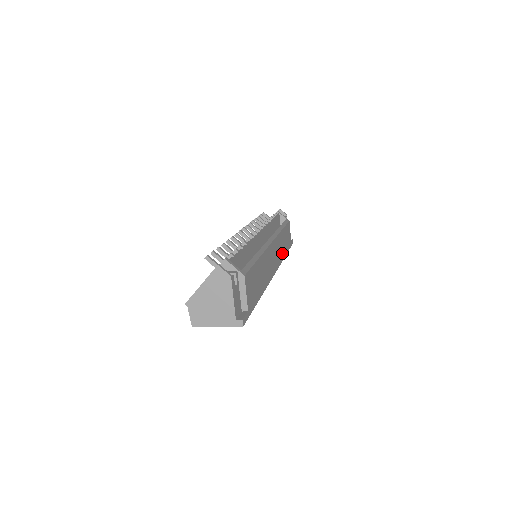
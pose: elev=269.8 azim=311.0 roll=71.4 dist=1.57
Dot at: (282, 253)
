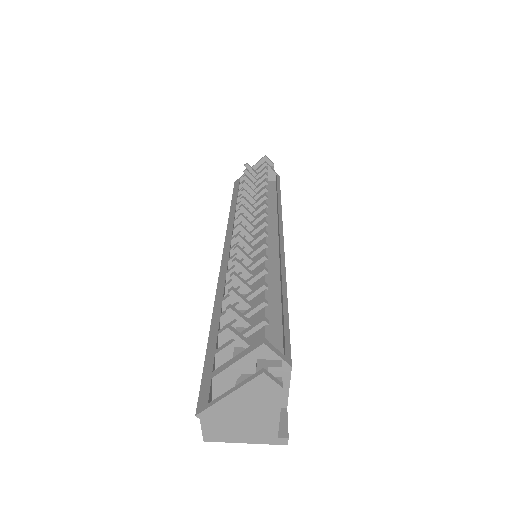
Dot at: occluded
